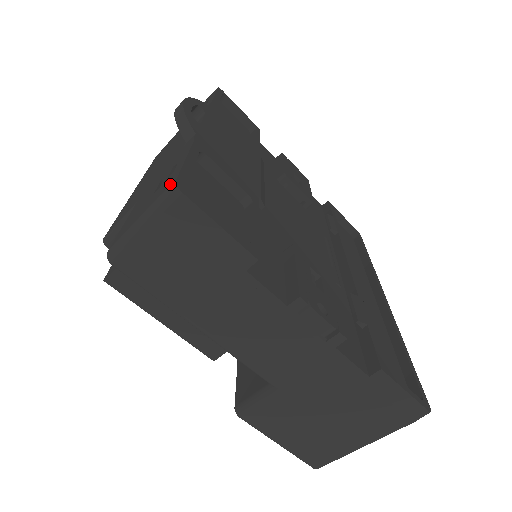
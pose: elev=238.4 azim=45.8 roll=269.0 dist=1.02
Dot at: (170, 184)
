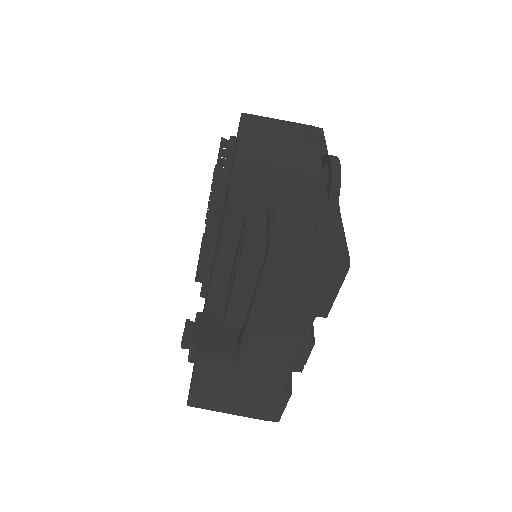
Dot at: (344, 256)
